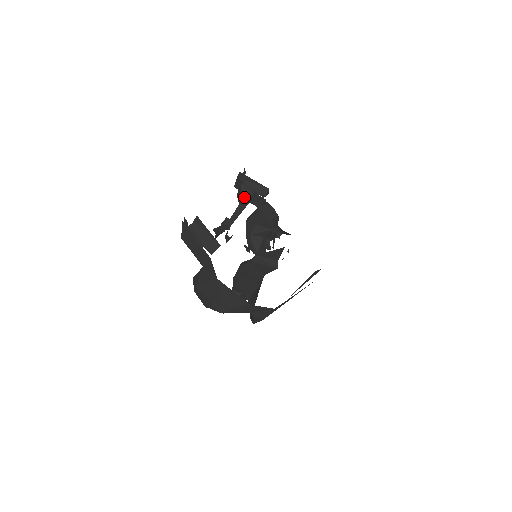
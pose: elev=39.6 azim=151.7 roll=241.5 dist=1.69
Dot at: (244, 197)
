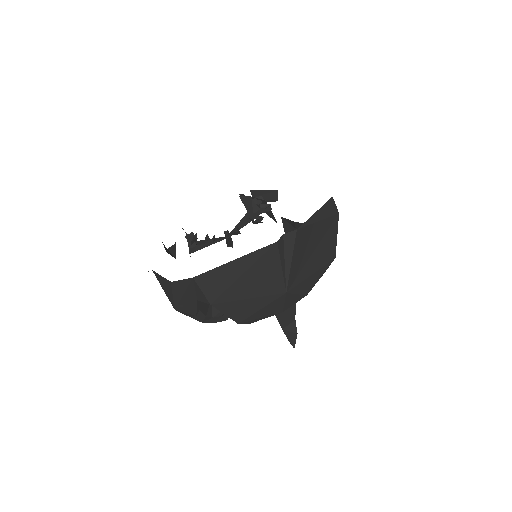
Dot at: (248, 208)
